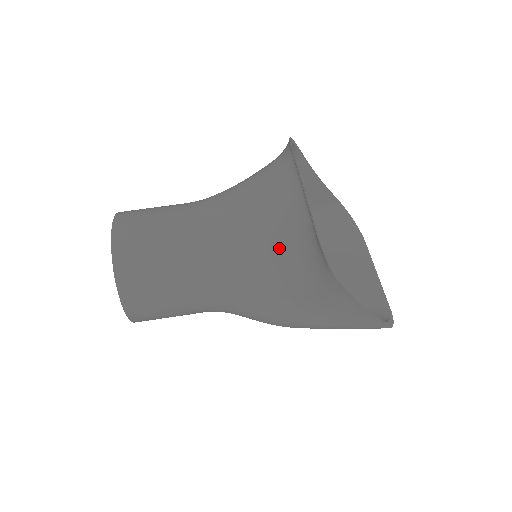
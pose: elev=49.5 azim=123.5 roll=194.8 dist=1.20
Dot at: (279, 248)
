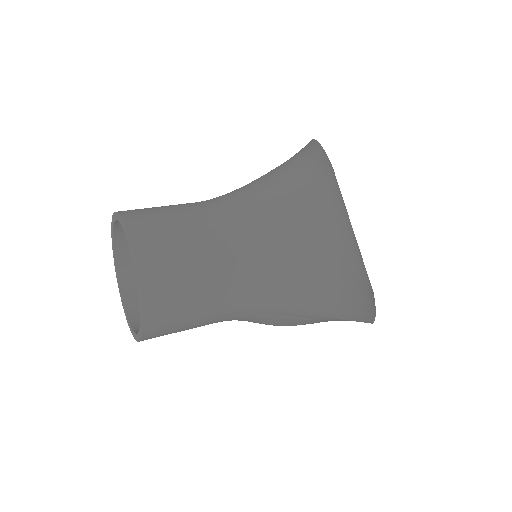
Dot at: (319, 283)
